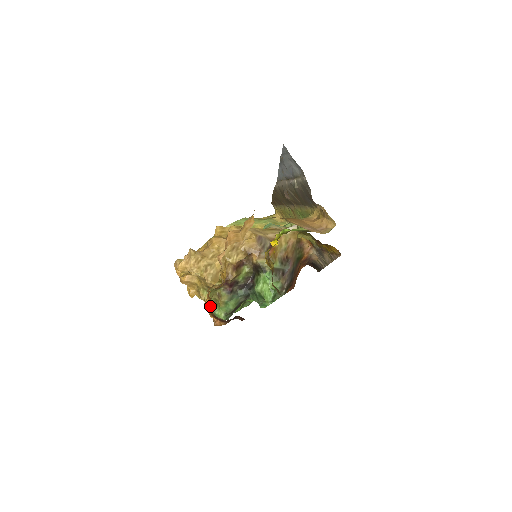
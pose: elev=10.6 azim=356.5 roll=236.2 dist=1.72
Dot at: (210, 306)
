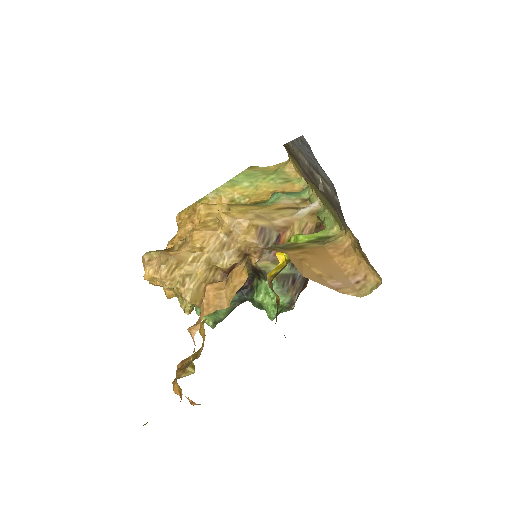
Dot at: (180, 393)
